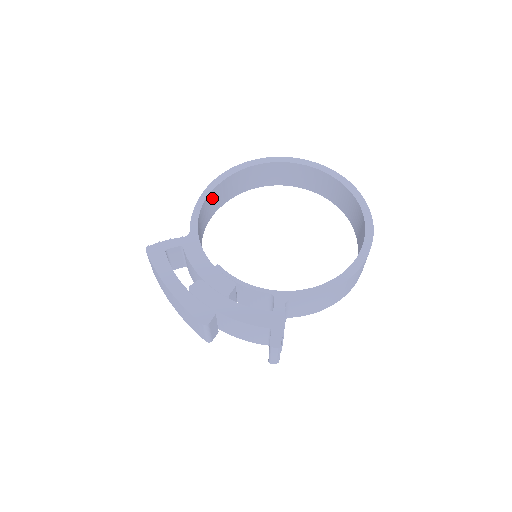
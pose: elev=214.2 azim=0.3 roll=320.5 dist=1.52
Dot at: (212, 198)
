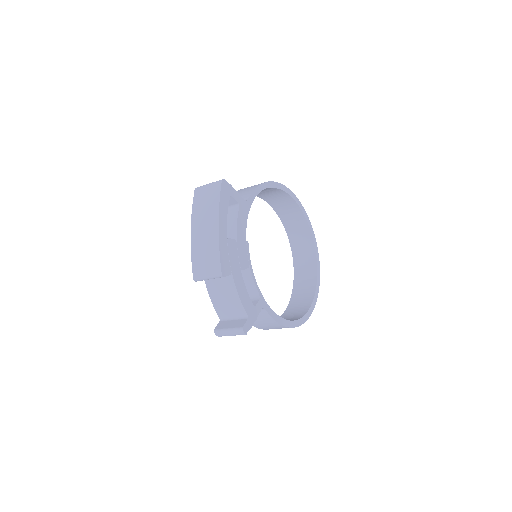
Dot at: occluded
